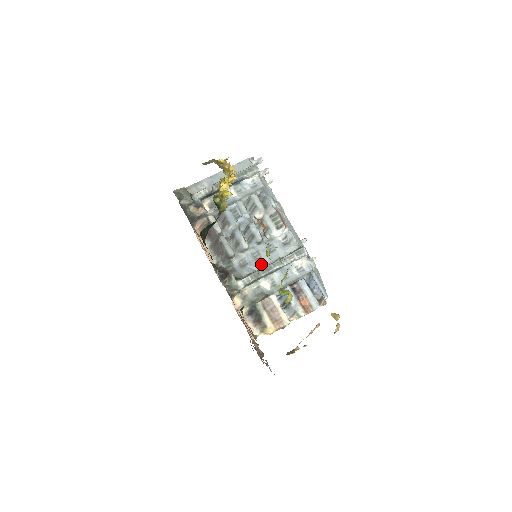
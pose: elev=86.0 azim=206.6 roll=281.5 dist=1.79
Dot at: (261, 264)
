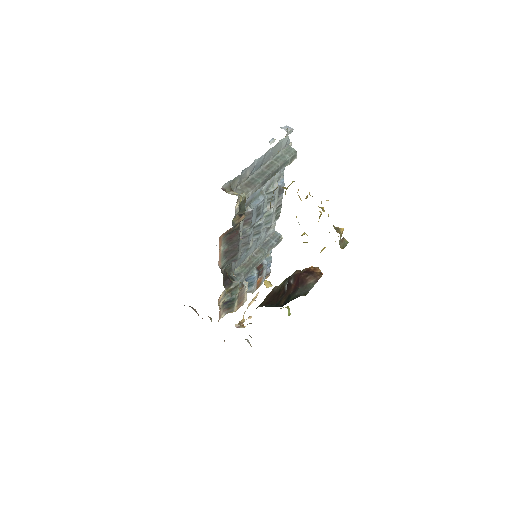
Dot at: (248, 255)
